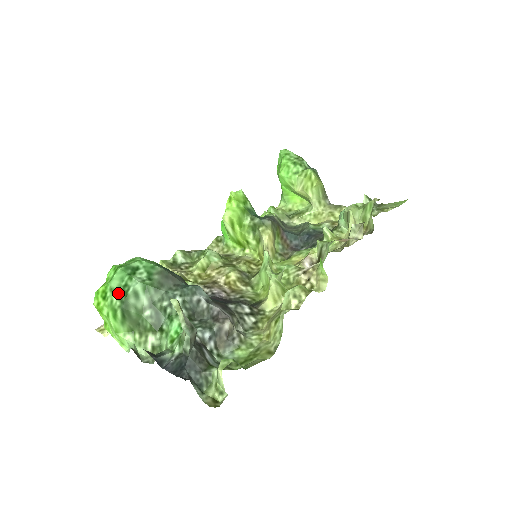
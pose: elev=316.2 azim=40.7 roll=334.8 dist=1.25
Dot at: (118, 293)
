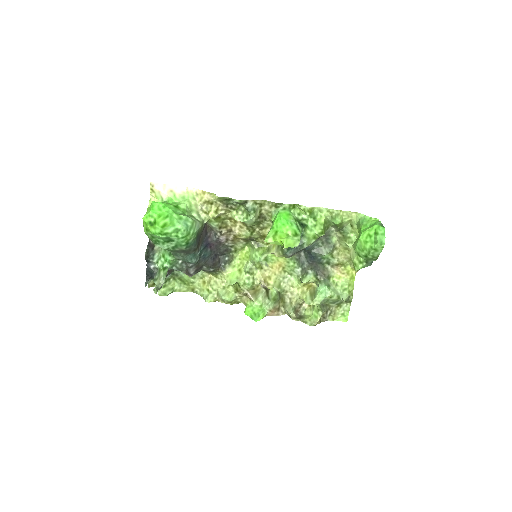
Dot at: (153, 238)
